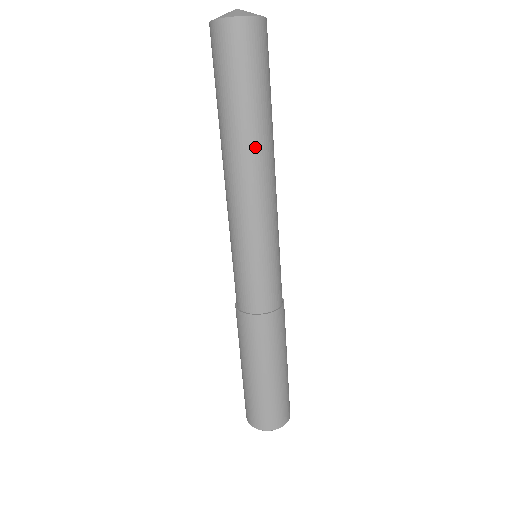
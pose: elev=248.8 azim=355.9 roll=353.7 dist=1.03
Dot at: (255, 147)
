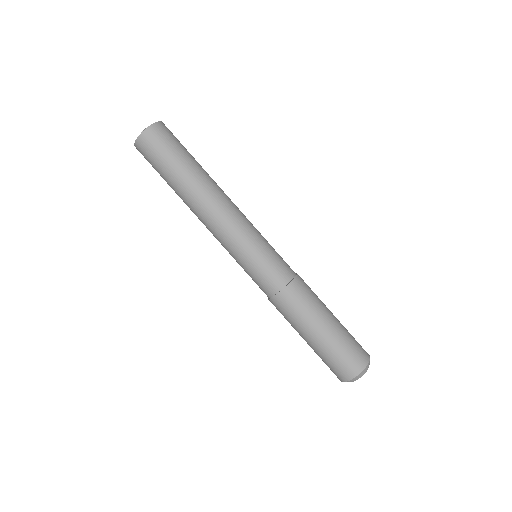
Dot at: (212, 181)
